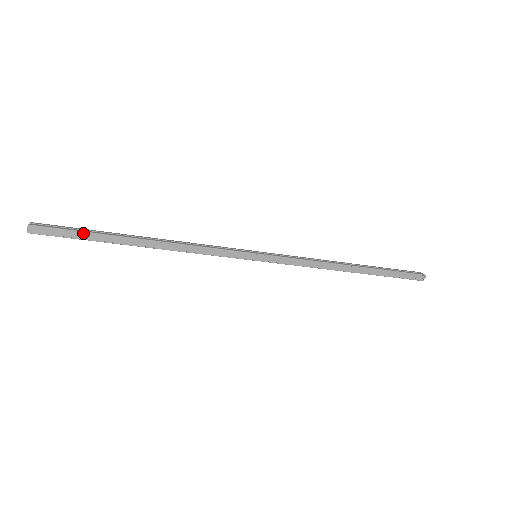
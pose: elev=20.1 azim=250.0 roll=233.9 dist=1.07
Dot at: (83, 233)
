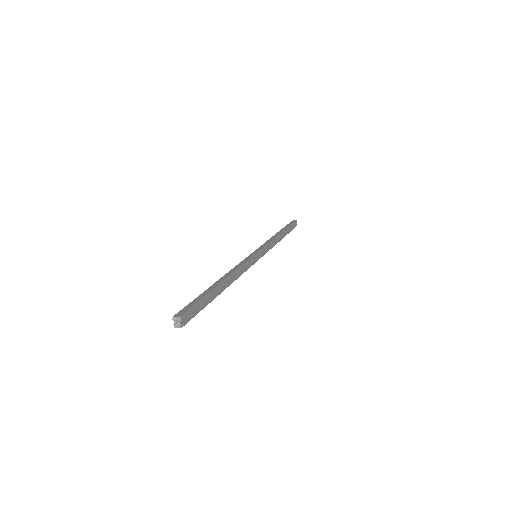
Dot at: (203, 308)
